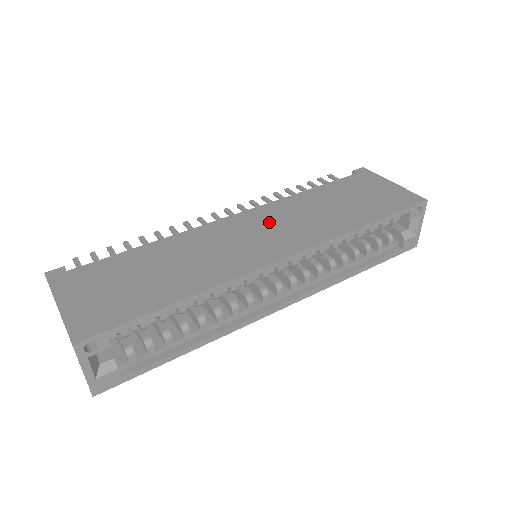
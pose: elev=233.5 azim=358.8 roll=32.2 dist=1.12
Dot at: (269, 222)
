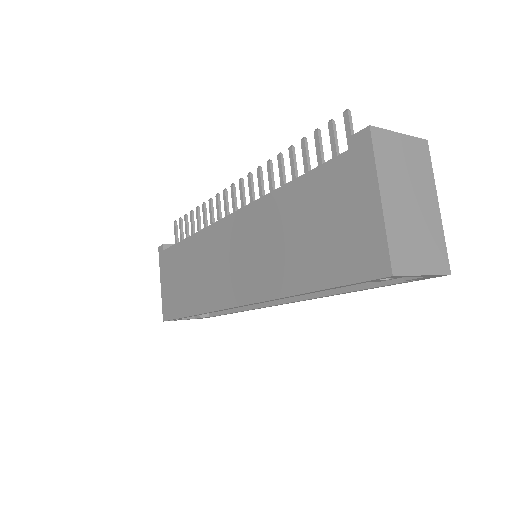
Dot at: (242, 243)
